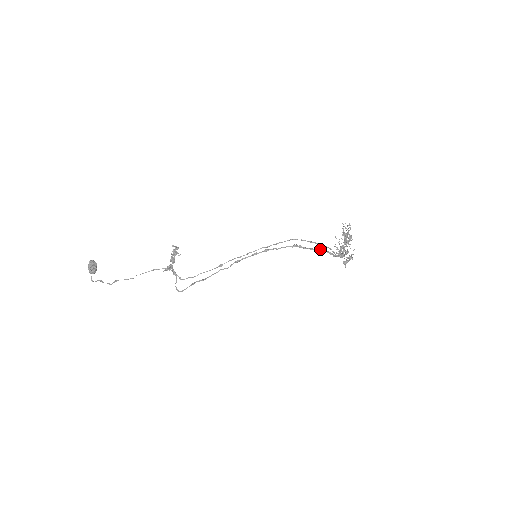
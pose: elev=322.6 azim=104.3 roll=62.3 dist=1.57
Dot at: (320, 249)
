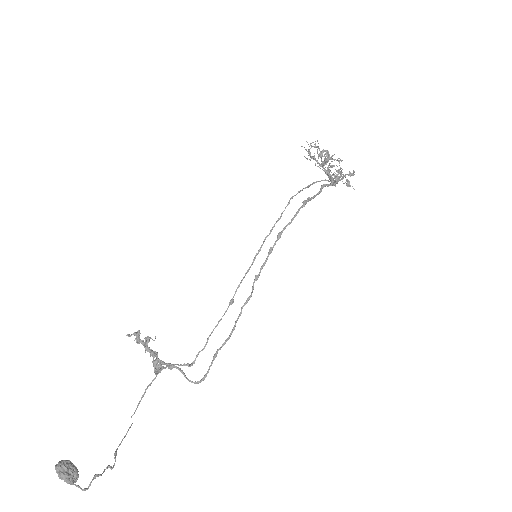
Dot at: (323, 187)
